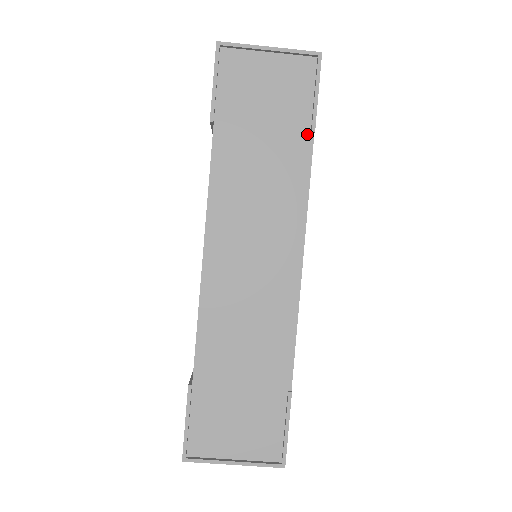
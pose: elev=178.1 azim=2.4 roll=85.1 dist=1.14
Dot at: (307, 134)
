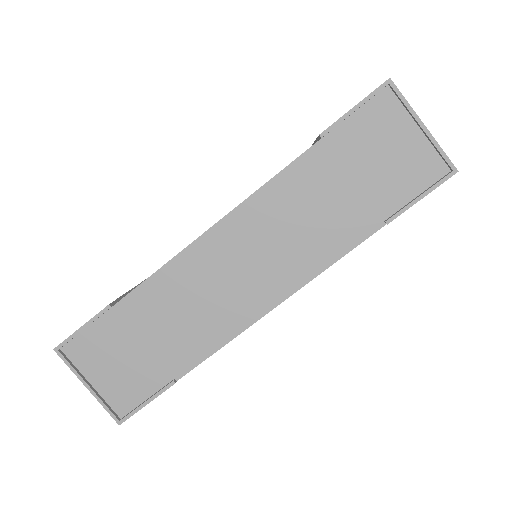
Dot at: (380, 219)
